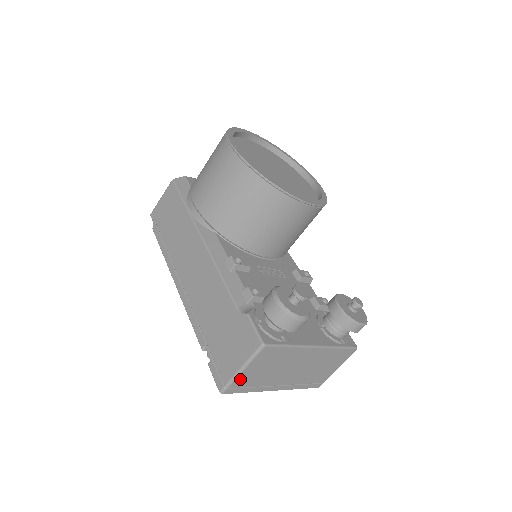
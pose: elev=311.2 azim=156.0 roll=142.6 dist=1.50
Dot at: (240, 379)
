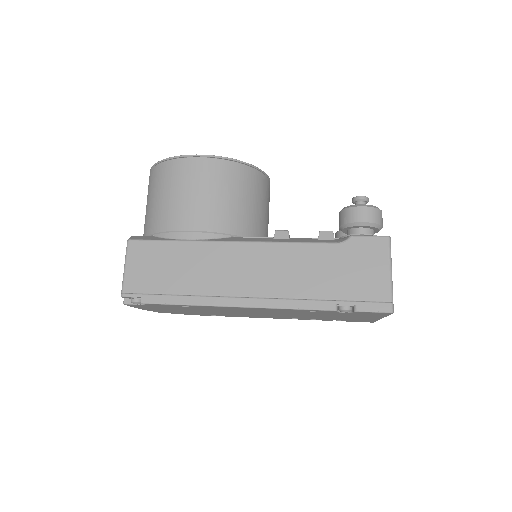
Dot at: occluded
